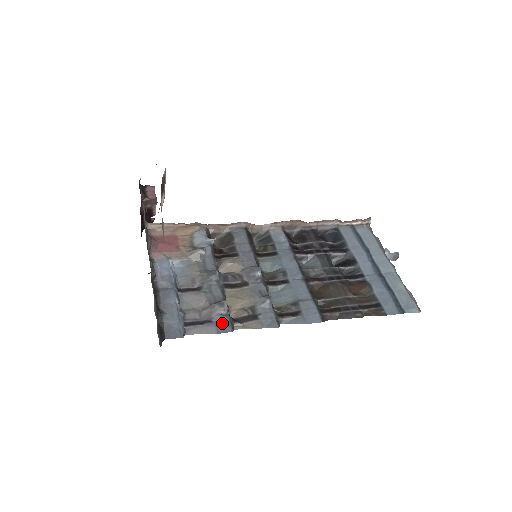
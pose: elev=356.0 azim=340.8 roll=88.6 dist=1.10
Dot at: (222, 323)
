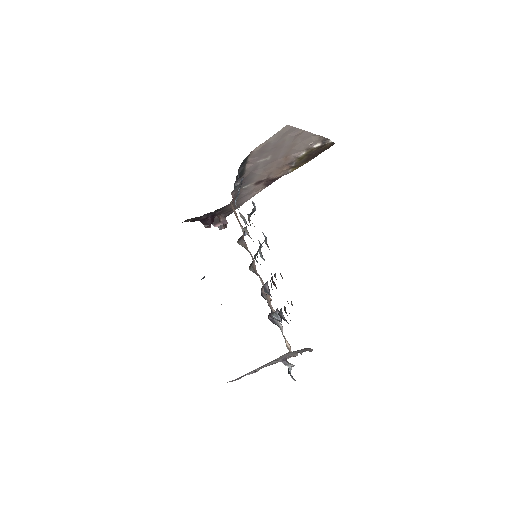
Dot at: occluded
